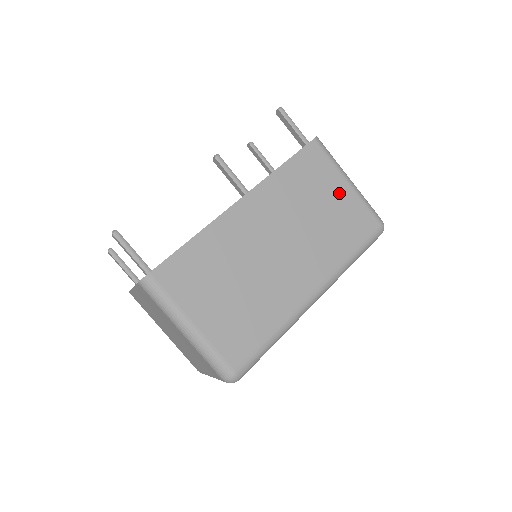
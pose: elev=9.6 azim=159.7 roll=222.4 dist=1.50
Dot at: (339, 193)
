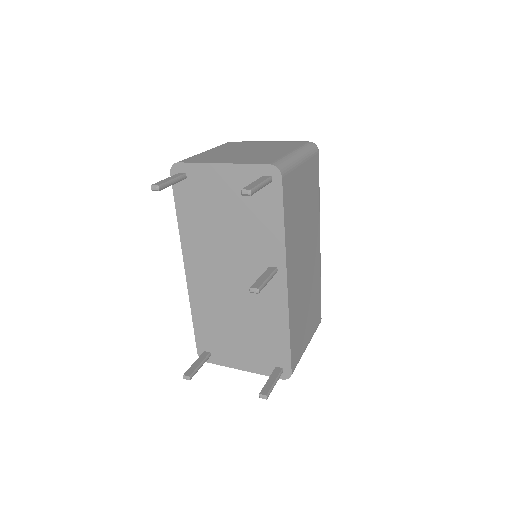
Dot at: (303, 179)
